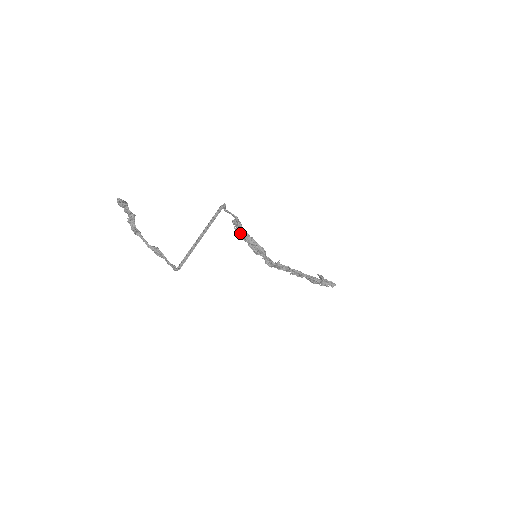
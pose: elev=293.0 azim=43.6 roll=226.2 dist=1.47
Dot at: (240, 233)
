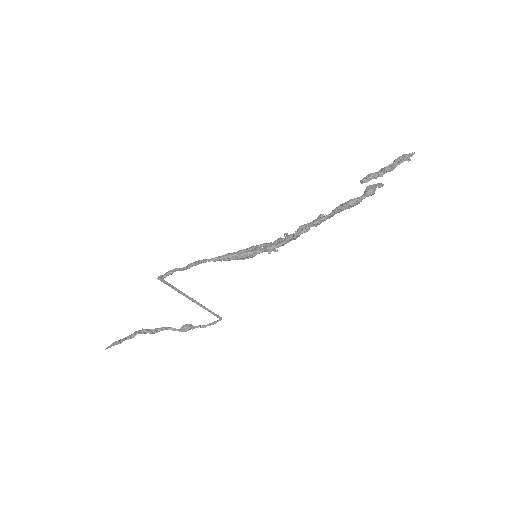
Dot at: occluded
